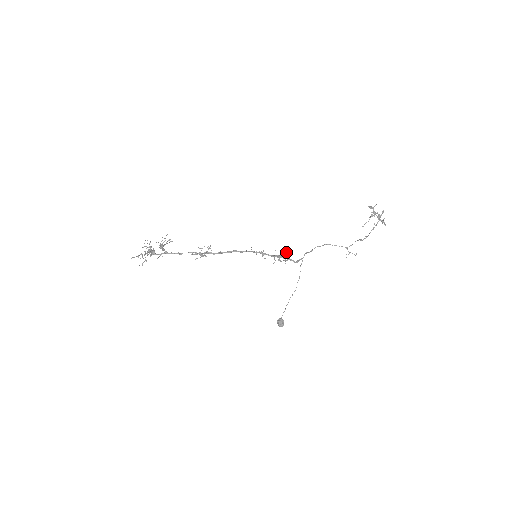
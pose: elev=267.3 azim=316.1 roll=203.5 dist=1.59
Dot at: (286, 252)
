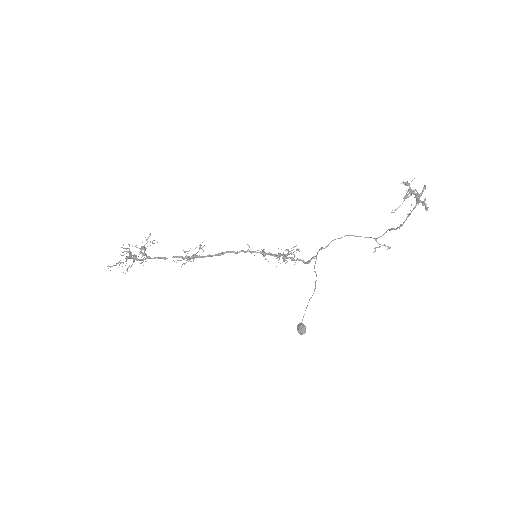
Dot at: (292, 250)
